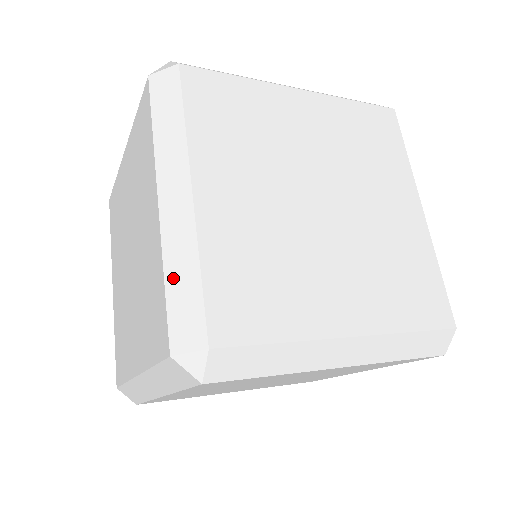
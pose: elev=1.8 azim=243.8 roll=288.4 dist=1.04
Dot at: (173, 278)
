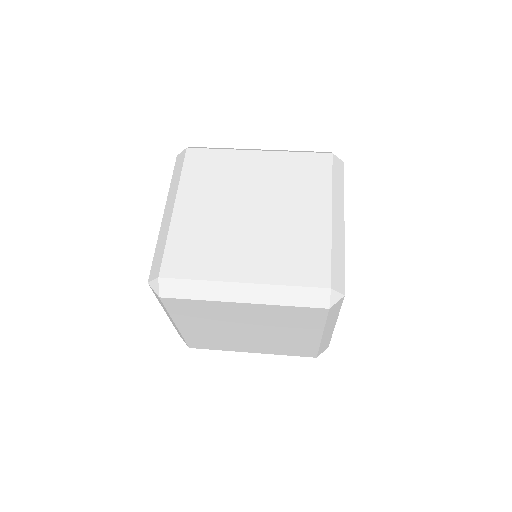
Dot at: occluded
